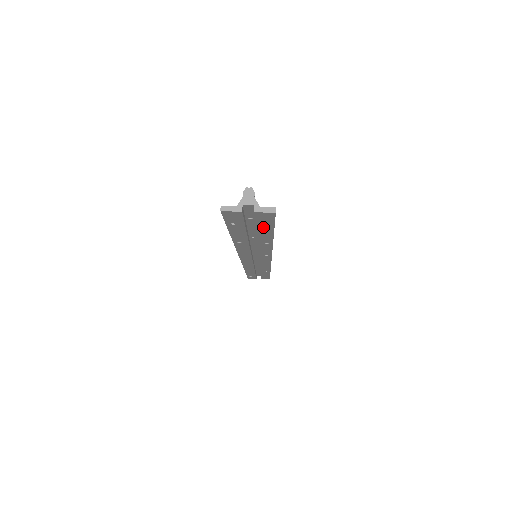
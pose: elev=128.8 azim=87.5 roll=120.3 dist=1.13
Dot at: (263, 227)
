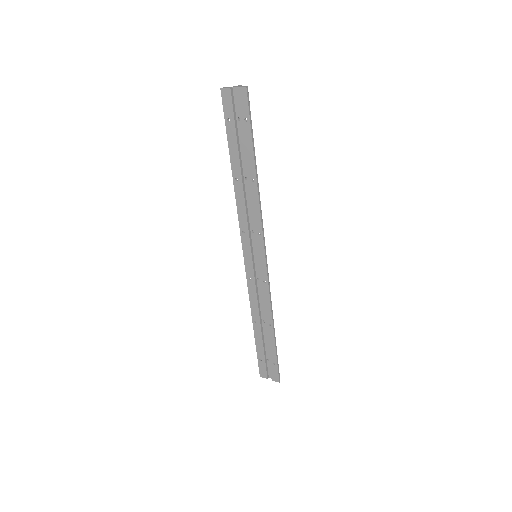
Dot at: (245, 127)
